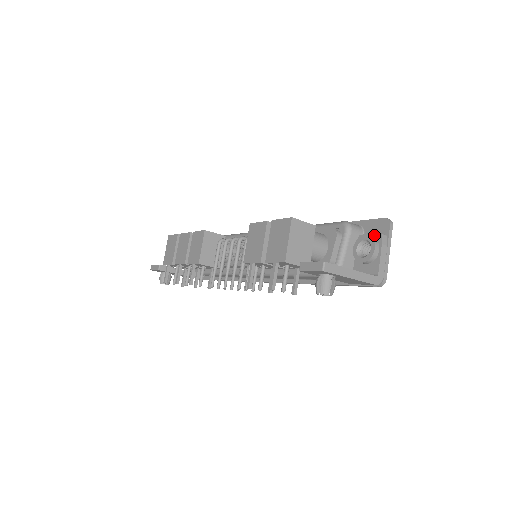
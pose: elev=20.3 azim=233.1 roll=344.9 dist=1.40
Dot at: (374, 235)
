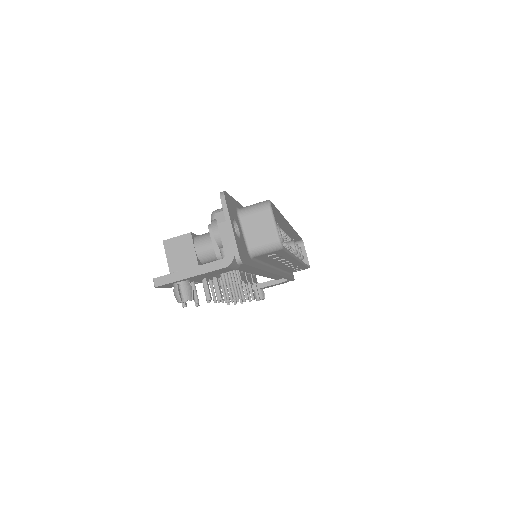
Dot at: occluded
